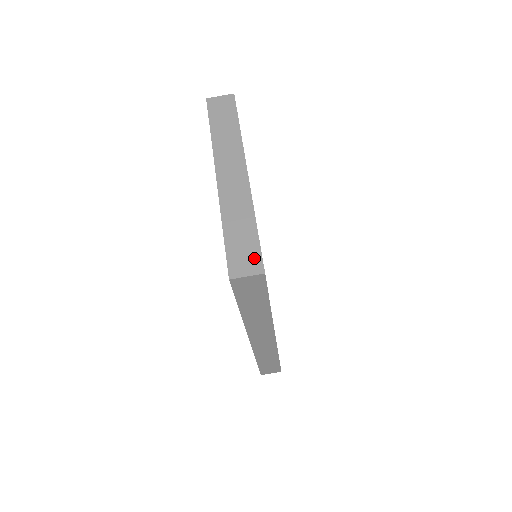
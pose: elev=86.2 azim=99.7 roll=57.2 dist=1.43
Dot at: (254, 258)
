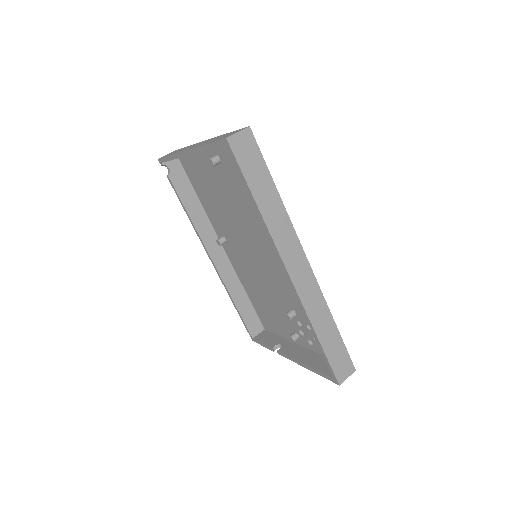
Dot at: occluded
